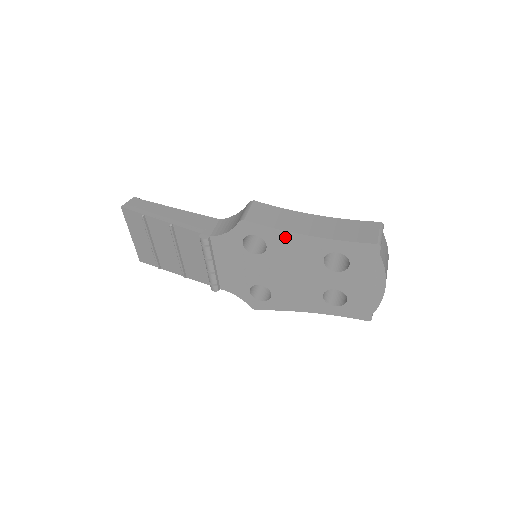
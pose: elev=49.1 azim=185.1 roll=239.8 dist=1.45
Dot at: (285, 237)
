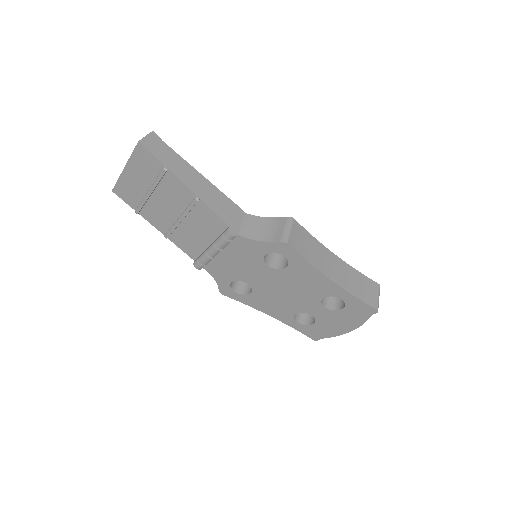
Dot at: (310, 271)
